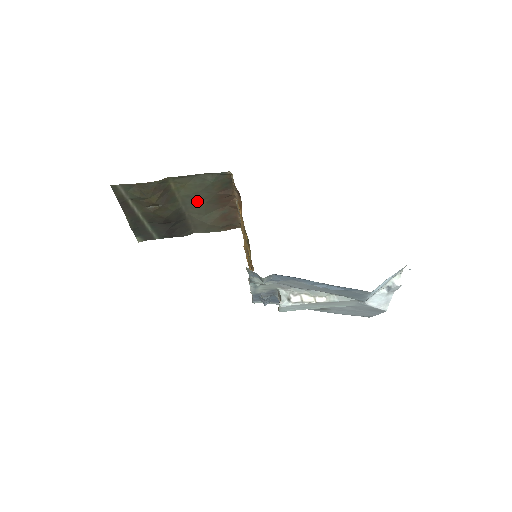
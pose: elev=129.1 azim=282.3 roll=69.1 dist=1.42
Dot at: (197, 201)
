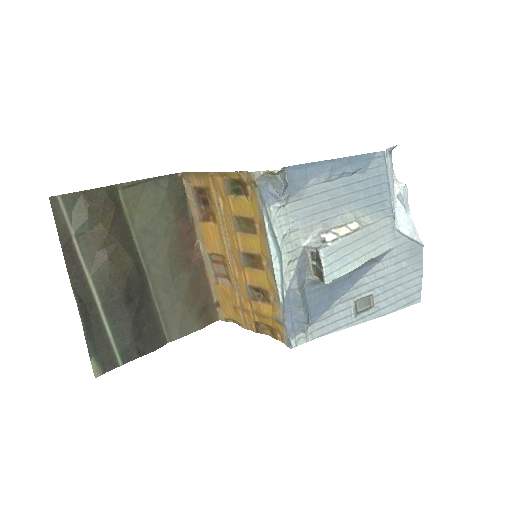
Dot at: (157, 244)
